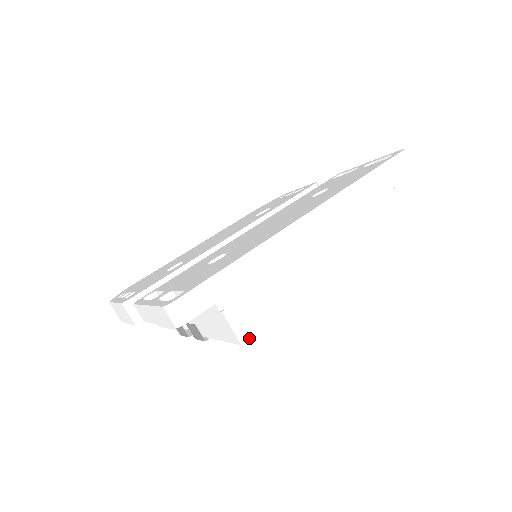
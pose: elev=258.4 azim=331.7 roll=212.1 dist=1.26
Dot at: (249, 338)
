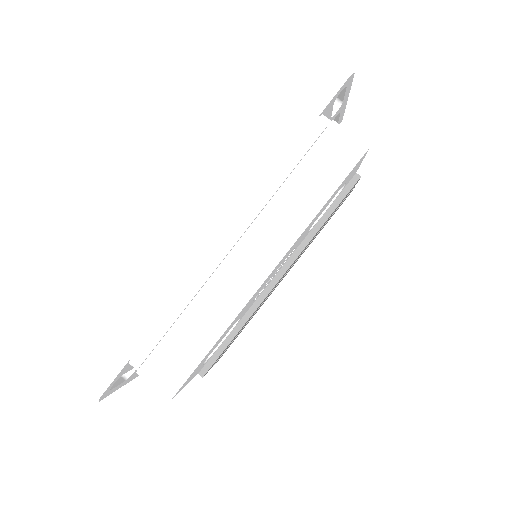
Dot at: (176, 391)
